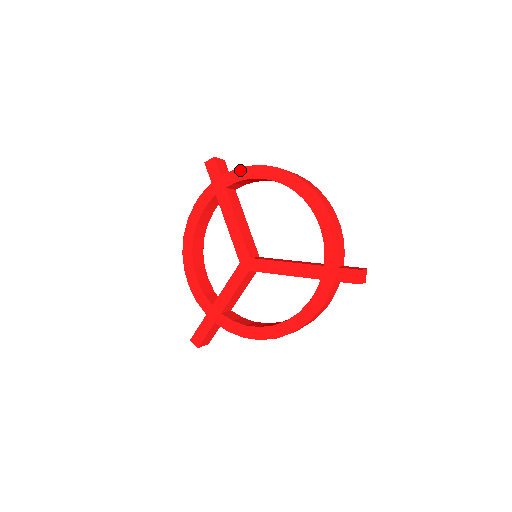
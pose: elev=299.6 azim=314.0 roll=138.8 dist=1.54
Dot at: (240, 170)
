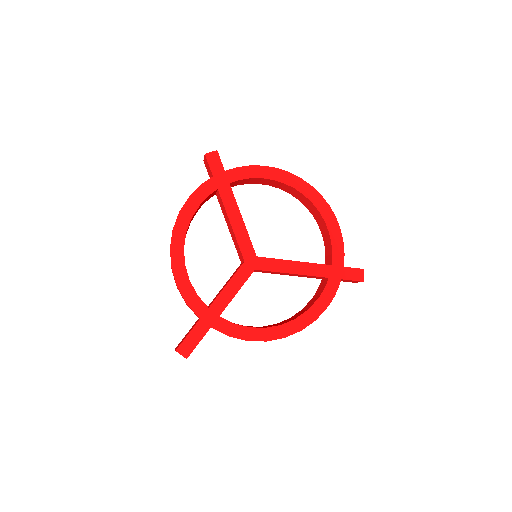
Dot at: (248, 168)
